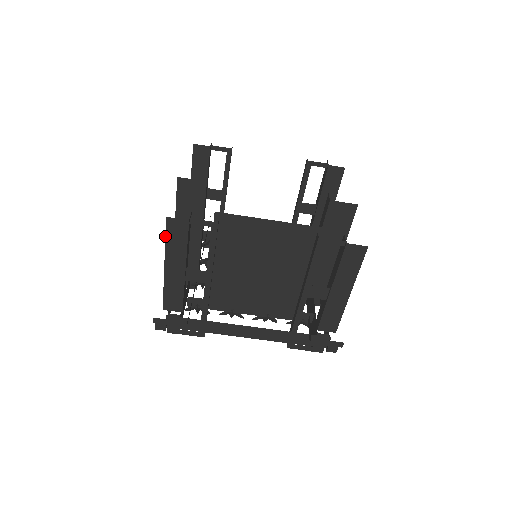
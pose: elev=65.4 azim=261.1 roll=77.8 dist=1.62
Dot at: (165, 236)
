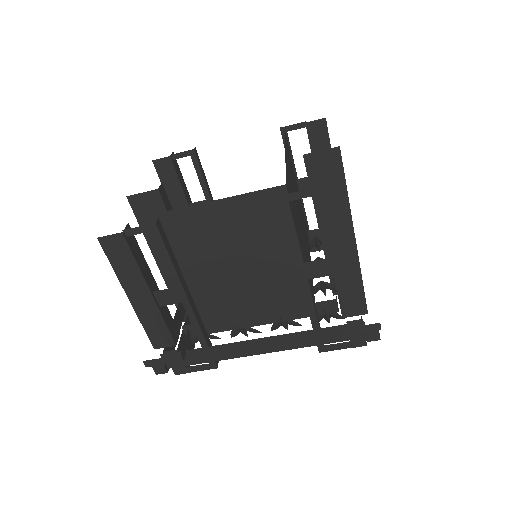
Dot at: (109, 261)
